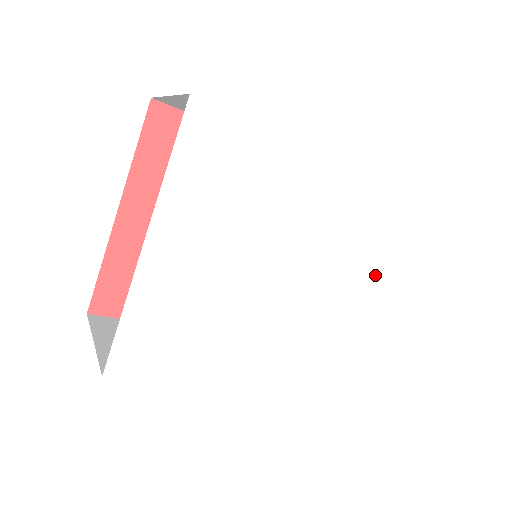
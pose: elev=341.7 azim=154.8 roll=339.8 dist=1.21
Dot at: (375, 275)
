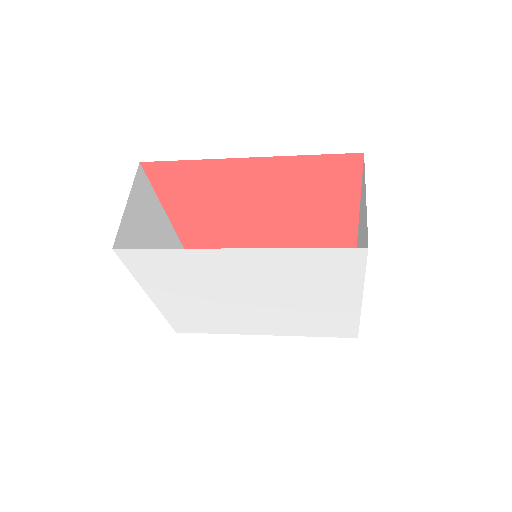
Dot at: (336, 292)
